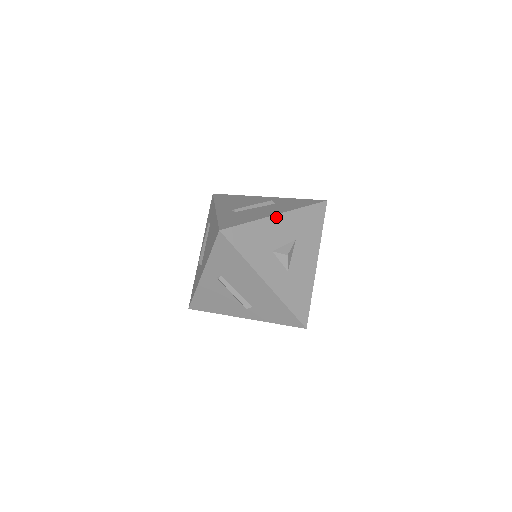
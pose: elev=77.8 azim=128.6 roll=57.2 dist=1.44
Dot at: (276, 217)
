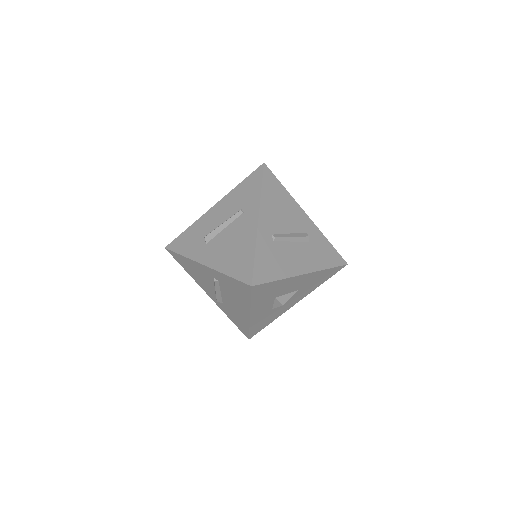
Dot at: (302, 276)
